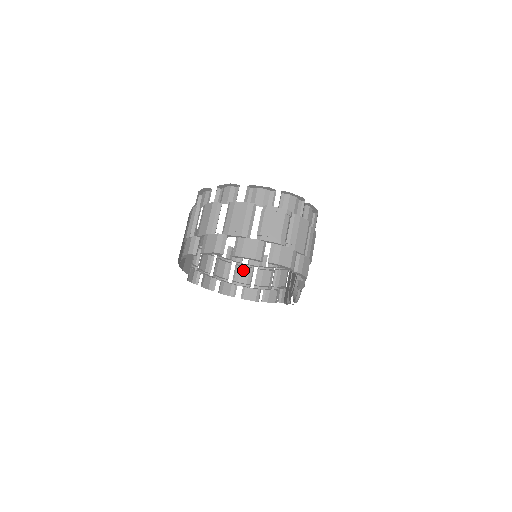
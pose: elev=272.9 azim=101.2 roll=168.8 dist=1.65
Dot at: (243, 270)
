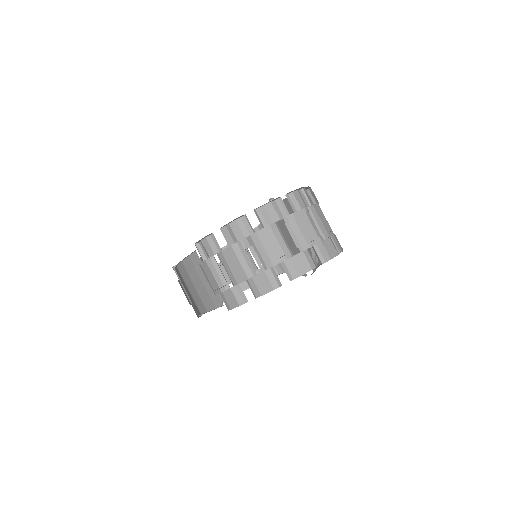
Dot at: occluded
